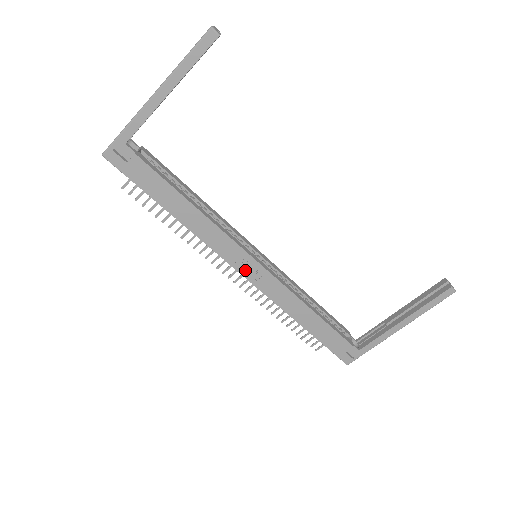
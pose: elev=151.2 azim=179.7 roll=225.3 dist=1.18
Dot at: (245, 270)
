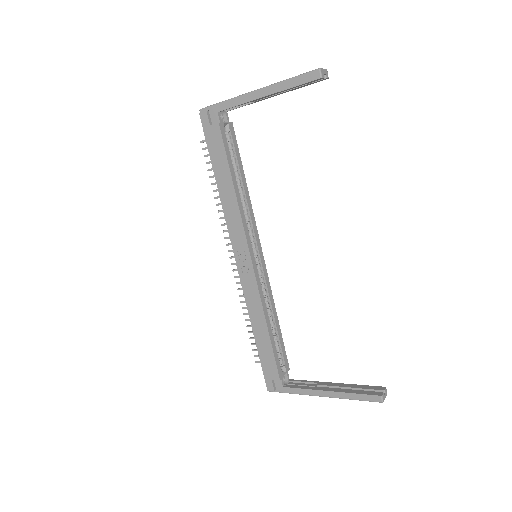
Dot at: (240, 259)
